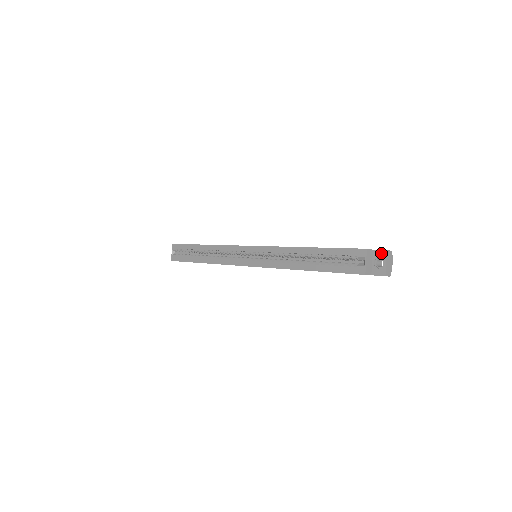
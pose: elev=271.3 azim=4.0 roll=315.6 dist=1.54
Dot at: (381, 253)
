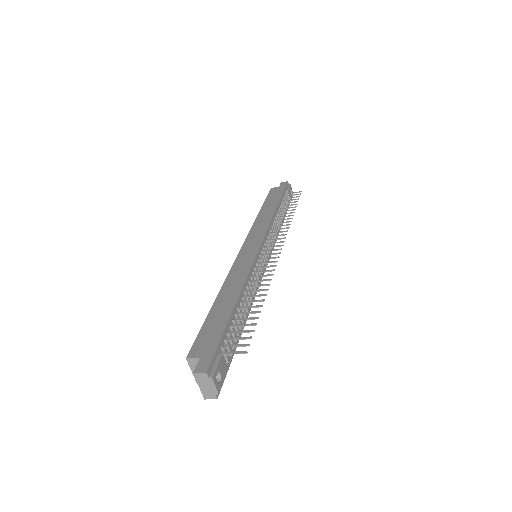
Dot at: (197, 370)
